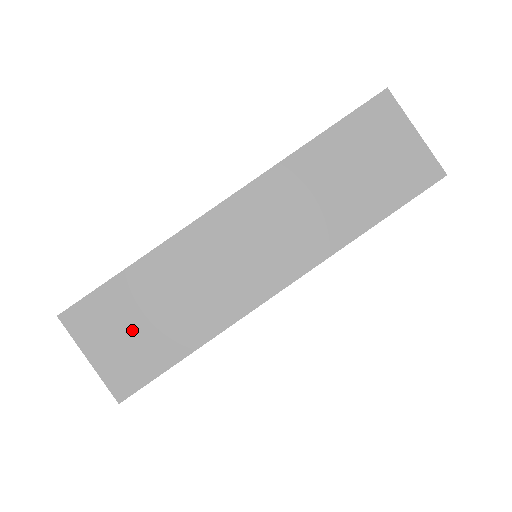
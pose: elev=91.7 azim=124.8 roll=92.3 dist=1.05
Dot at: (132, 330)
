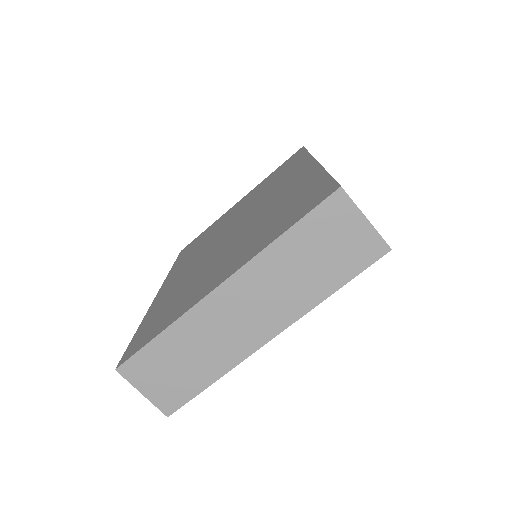
Dot at: (168, 374)
